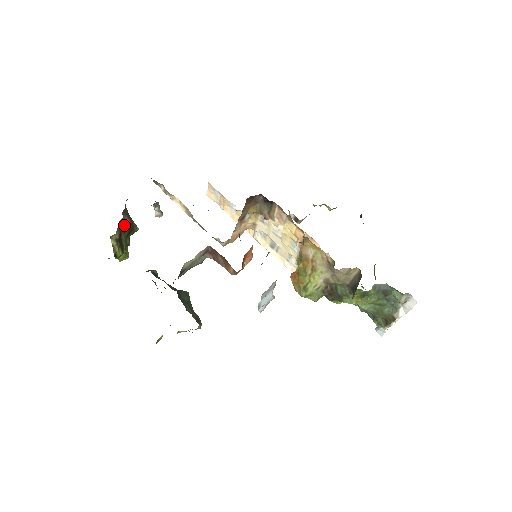
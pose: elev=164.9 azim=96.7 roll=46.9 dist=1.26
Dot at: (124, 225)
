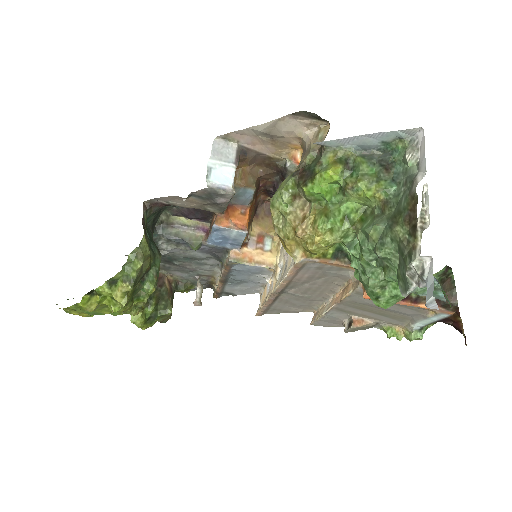
Dot at: (161, 283)
